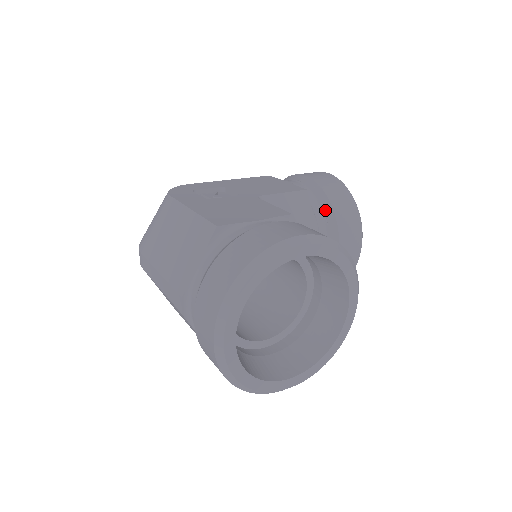
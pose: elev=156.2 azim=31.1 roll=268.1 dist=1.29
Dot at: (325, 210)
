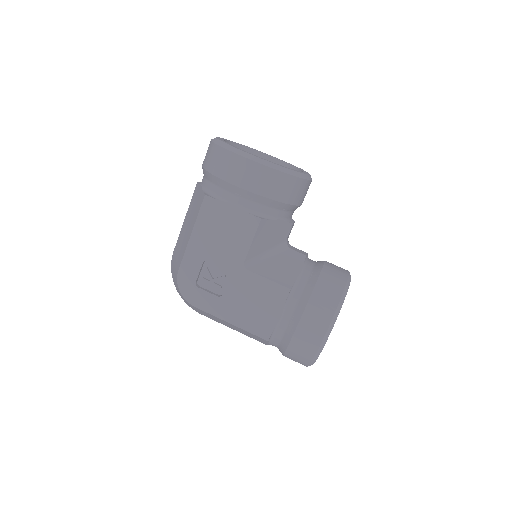
Dot at: (280, 208)
